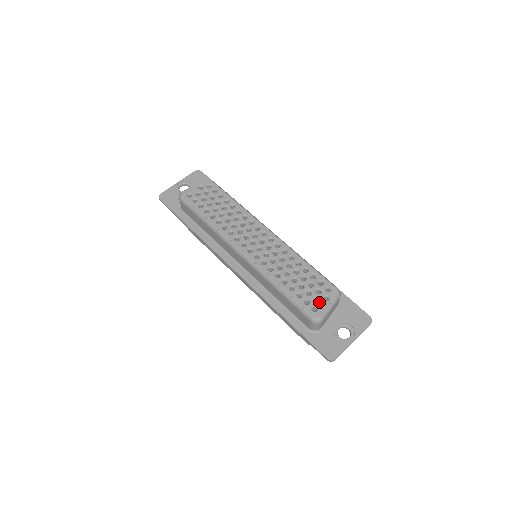
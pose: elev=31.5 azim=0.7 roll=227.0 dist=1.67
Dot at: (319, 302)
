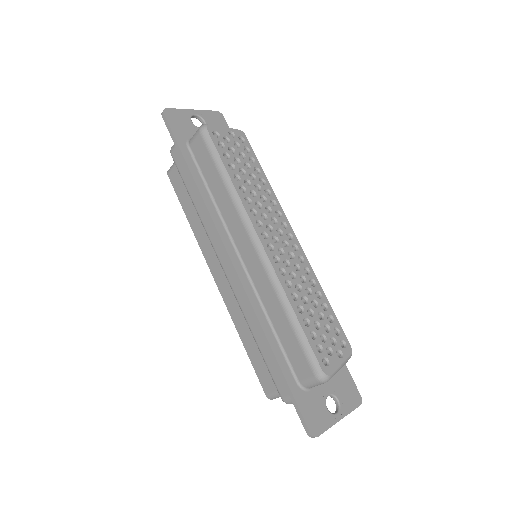
Dot at: (332, 355)
